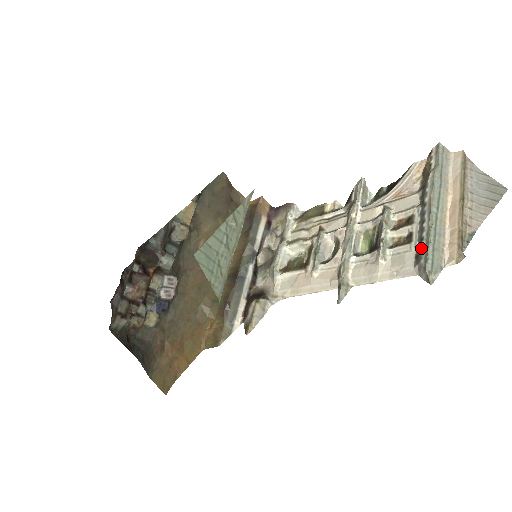
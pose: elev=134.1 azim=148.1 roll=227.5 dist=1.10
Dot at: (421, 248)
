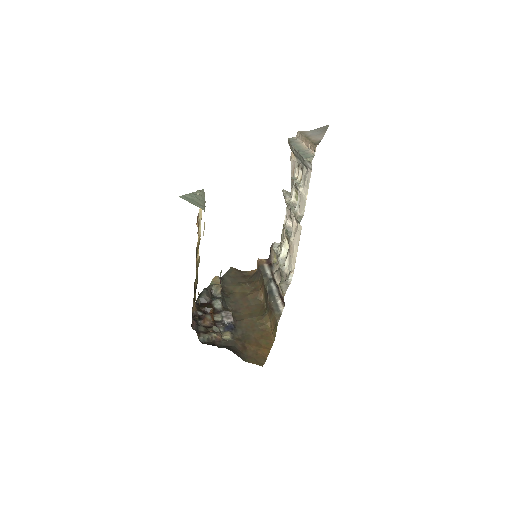
Dot at: (302, 161)
